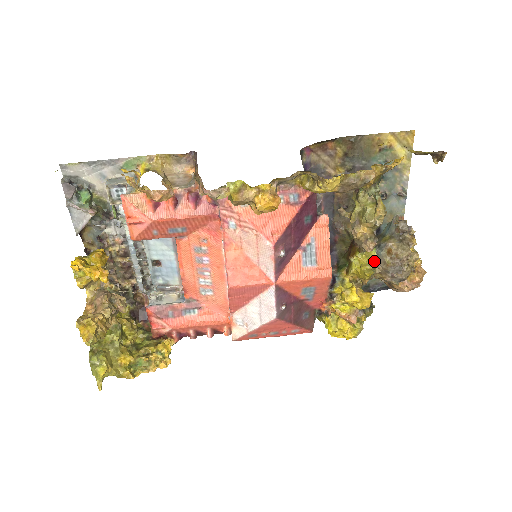
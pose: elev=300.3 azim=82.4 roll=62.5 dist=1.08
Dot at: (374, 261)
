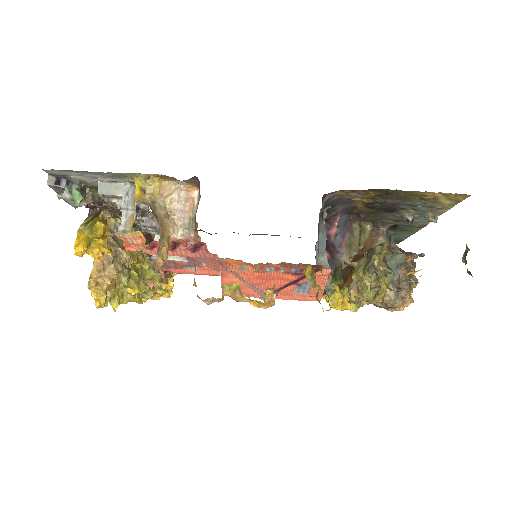
Dot at: occluded
